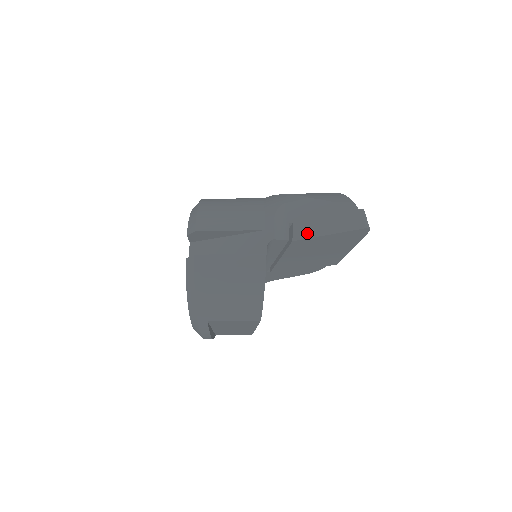
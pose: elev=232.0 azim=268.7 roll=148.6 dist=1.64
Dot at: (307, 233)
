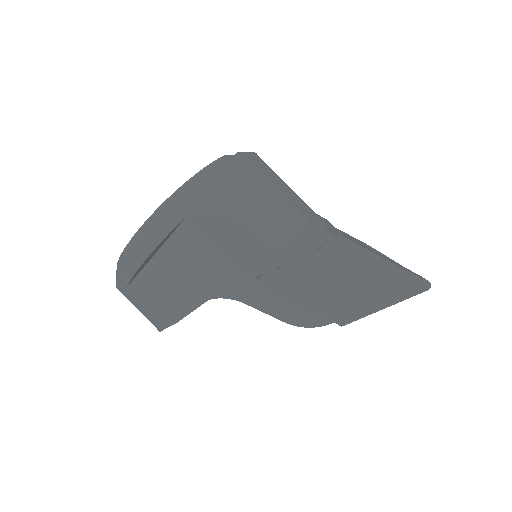
Dot at: (361, 245)
